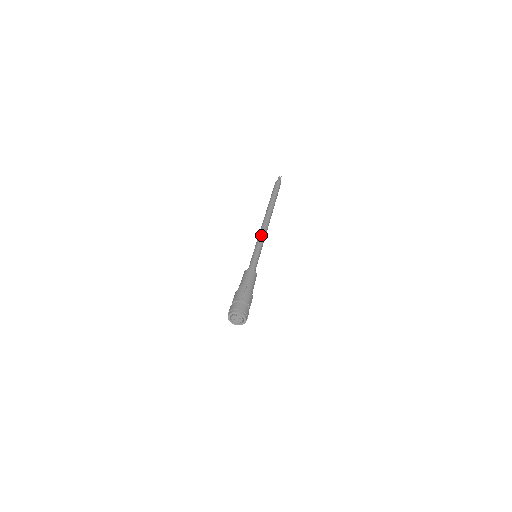
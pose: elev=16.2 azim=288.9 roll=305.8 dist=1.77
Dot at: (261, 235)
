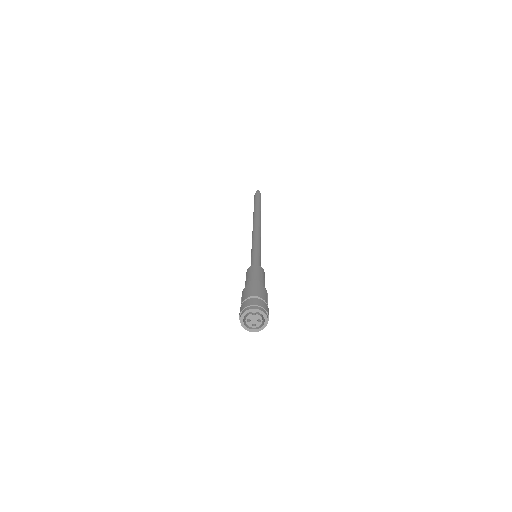
Dot at: (257, 235)
